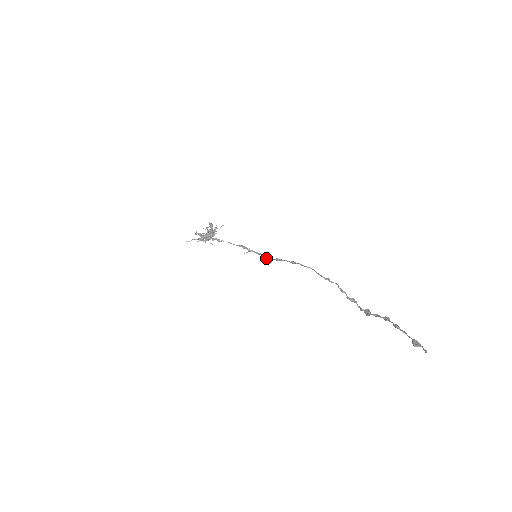
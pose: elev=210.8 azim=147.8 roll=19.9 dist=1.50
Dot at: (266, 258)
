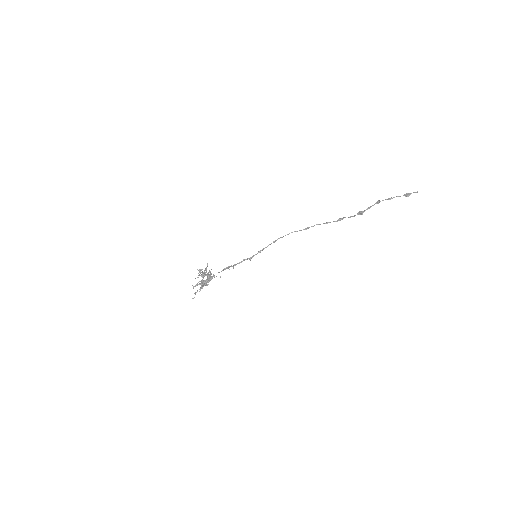
Dot at: (250, 259)
